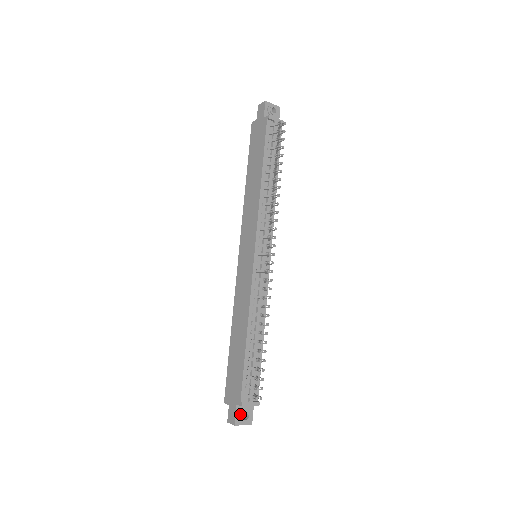
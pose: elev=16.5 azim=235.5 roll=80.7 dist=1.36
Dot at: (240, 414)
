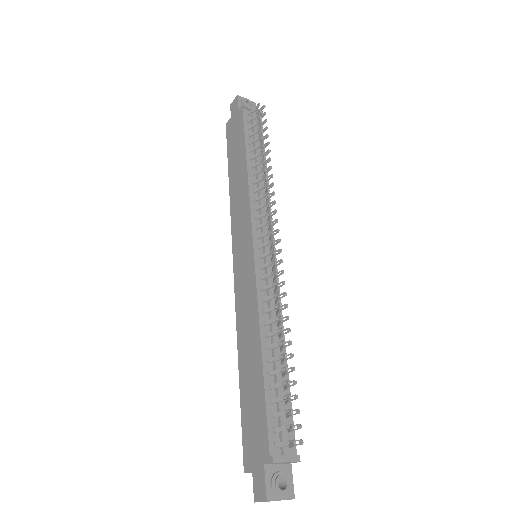
Dot at: (272, 480)
